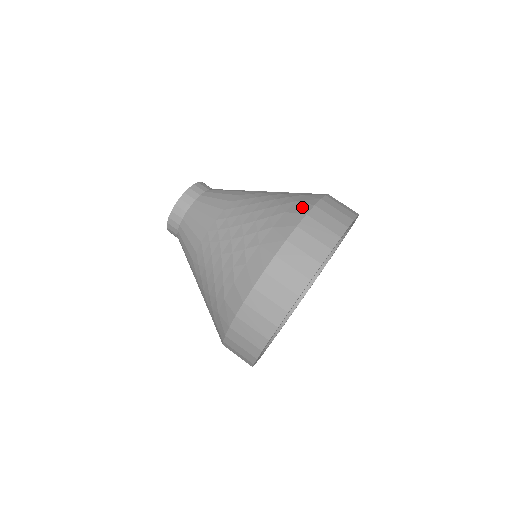
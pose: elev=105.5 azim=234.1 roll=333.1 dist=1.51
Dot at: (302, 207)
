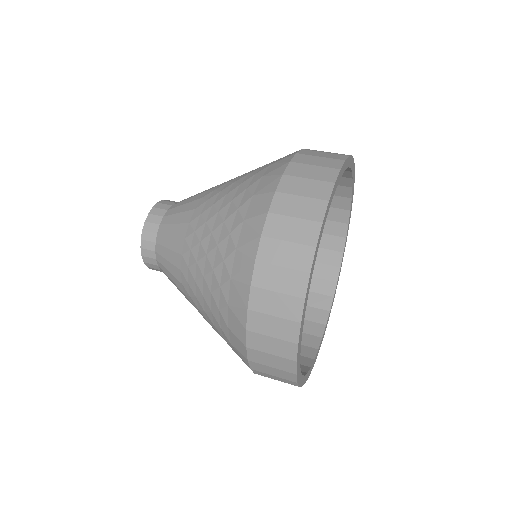
Dot at: (289, 155)
